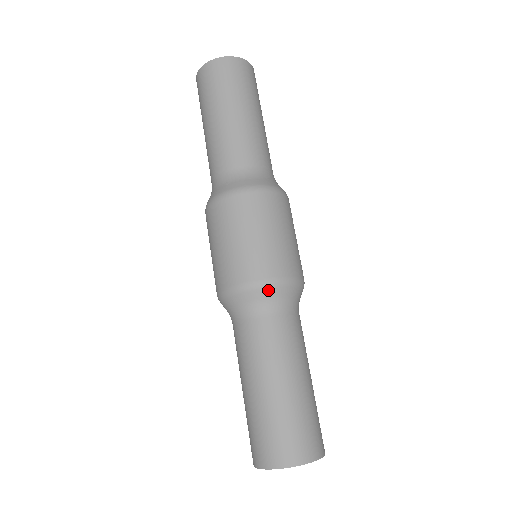
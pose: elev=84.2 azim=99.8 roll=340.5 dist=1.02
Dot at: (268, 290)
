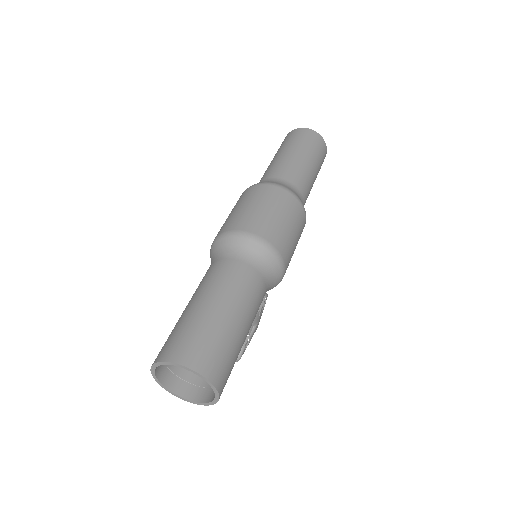
Dot at: (255, 244)
